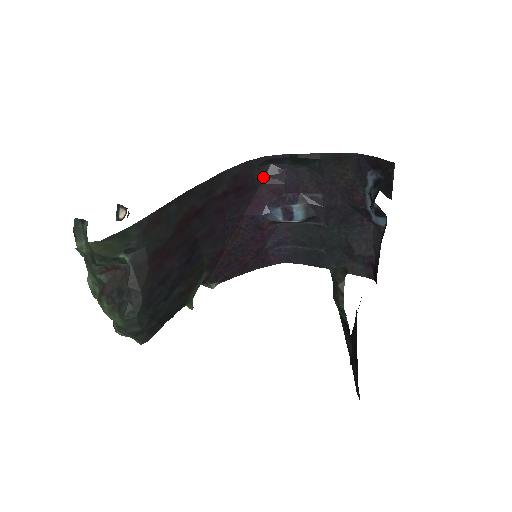
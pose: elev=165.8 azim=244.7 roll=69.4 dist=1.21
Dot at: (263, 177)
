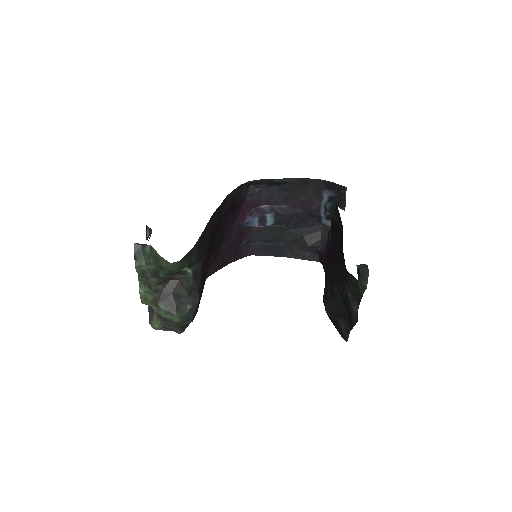
Dot at: (246, 195)
